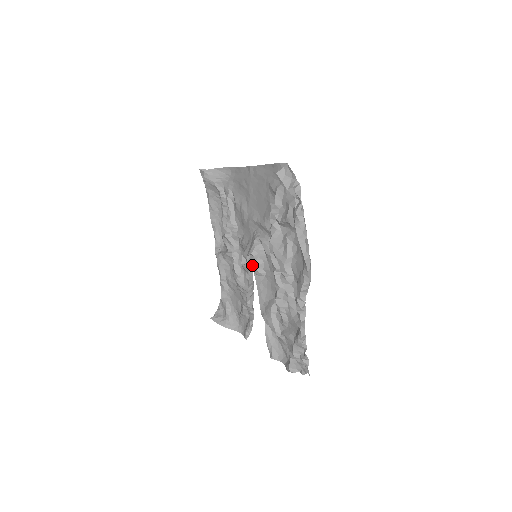
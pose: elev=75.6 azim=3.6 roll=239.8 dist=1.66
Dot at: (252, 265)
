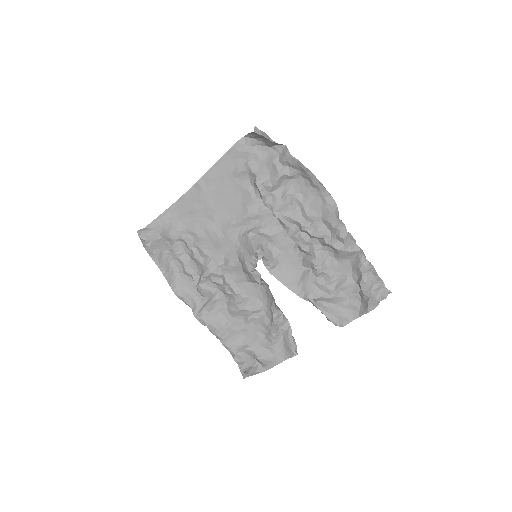
Dot at: occluded
